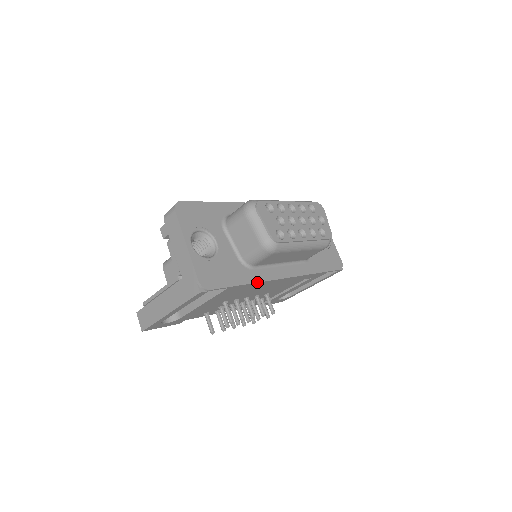
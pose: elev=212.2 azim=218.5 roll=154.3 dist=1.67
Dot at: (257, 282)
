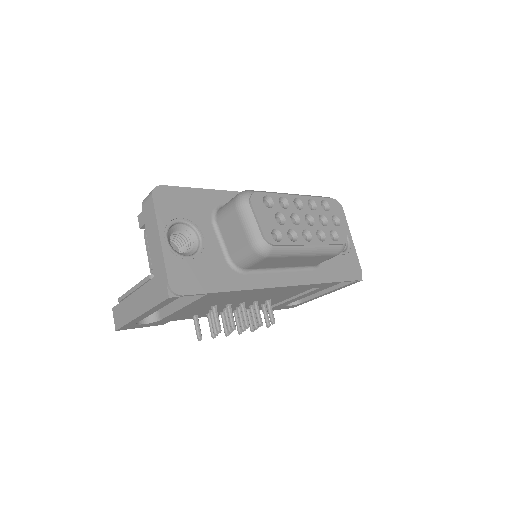
Dot at: (246, 289)
